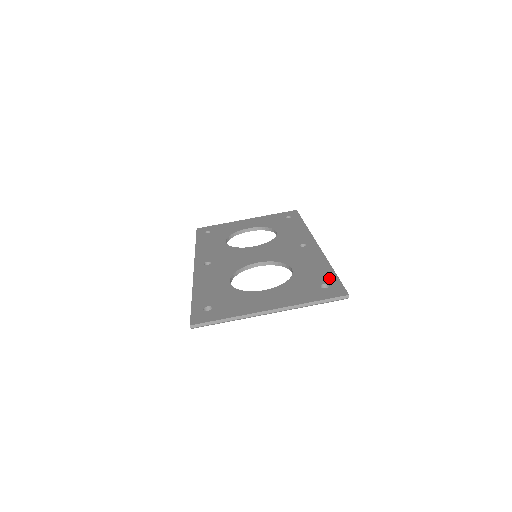
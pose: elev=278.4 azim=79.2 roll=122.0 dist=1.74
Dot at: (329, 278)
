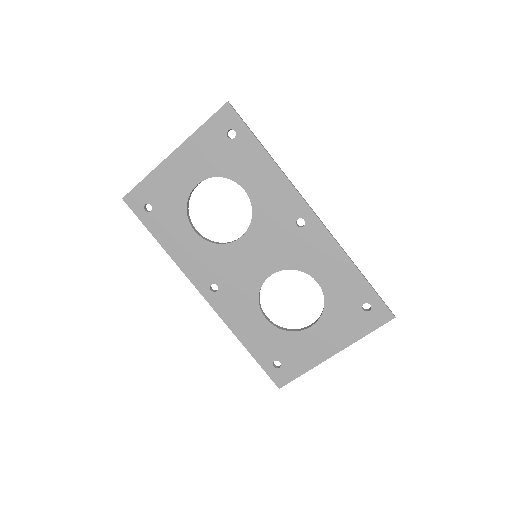
Dot at: (365, 293)
